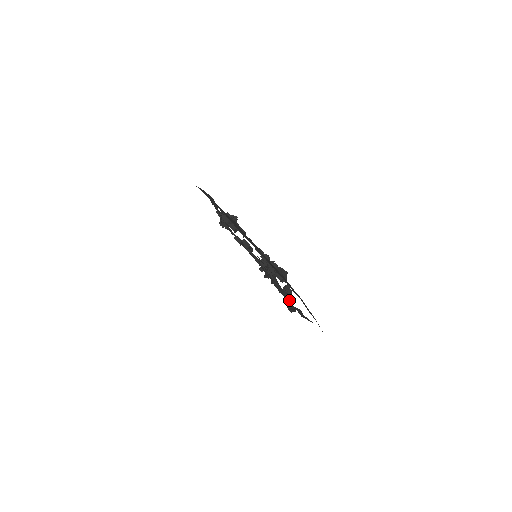
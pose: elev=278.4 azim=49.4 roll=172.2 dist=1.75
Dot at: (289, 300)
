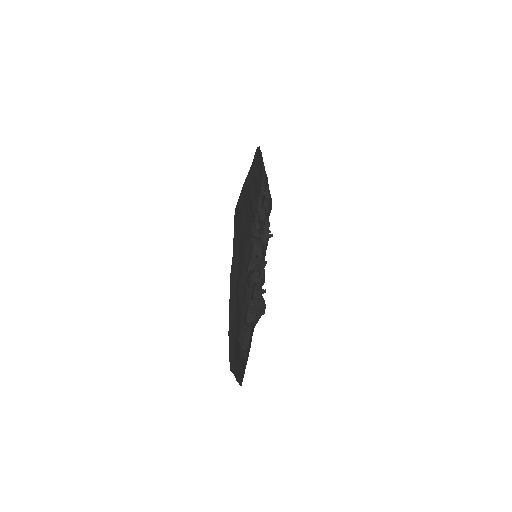
Dot at: (248, 345)
